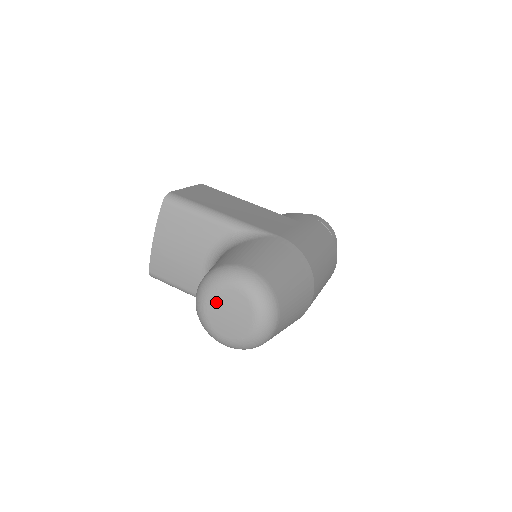
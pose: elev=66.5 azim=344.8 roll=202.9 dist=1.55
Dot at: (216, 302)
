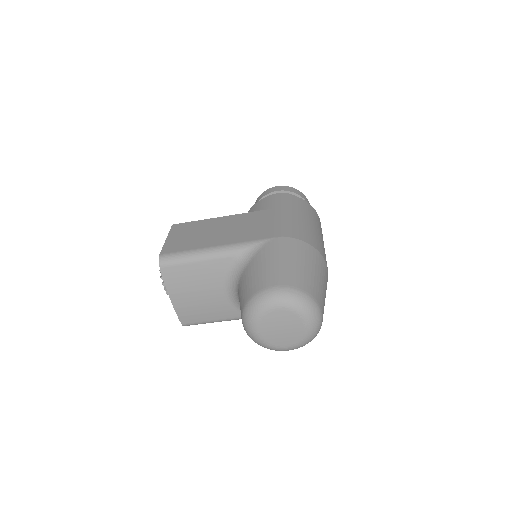
Dot at: (266, 327)
